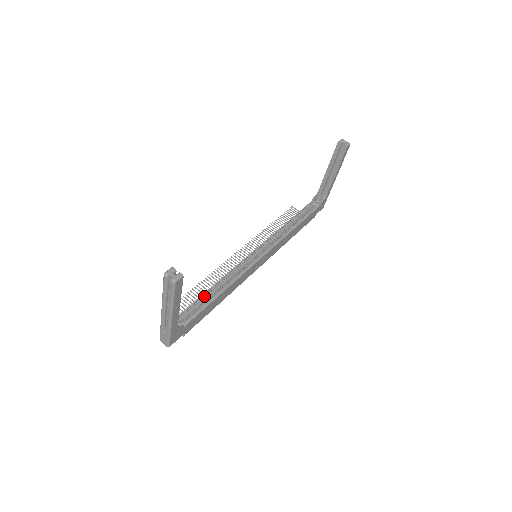
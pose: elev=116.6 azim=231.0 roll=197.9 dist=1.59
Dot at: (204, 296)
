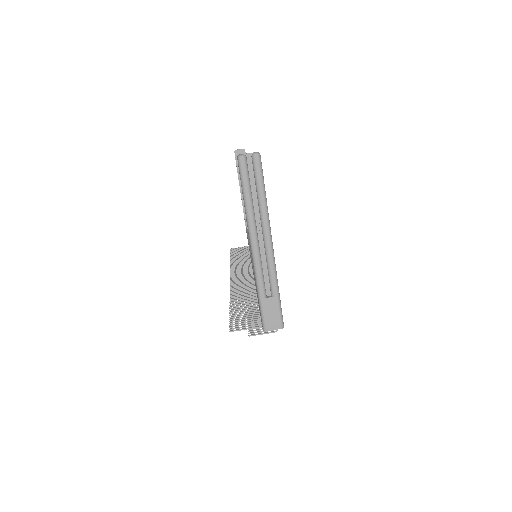
Dot at: occluded
